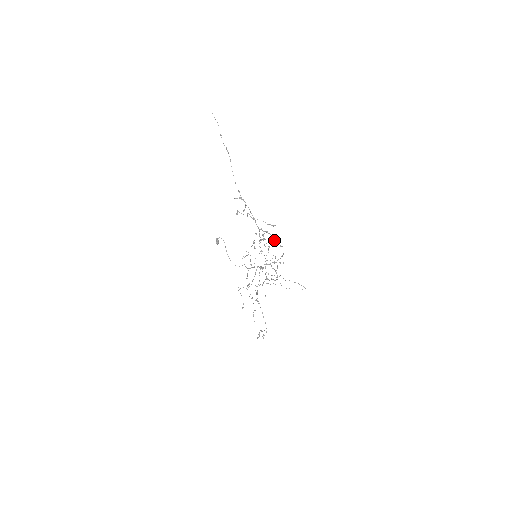
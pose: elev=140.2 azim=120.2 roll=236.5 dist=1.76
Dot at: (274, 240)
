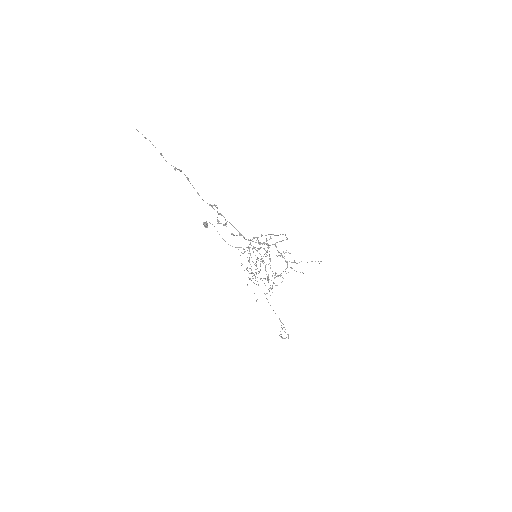
Dot at: occluded
